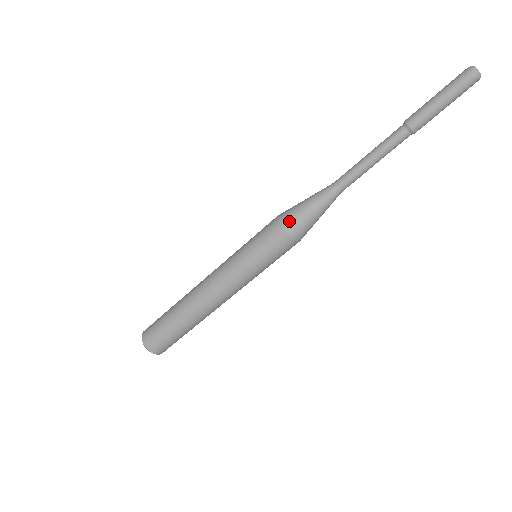
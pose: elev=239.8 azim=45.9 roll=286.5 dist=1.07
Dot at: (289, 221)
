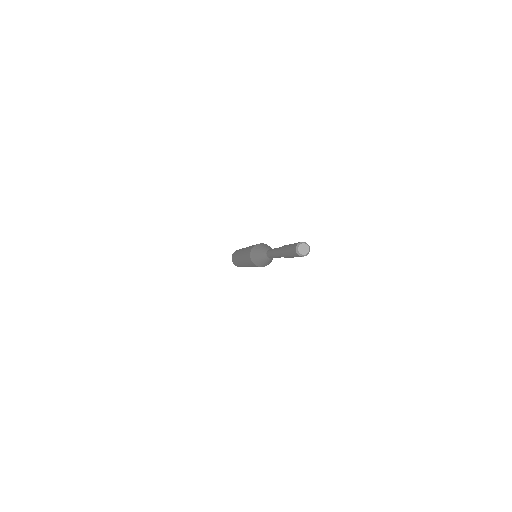
Dot at: (259, 266)
